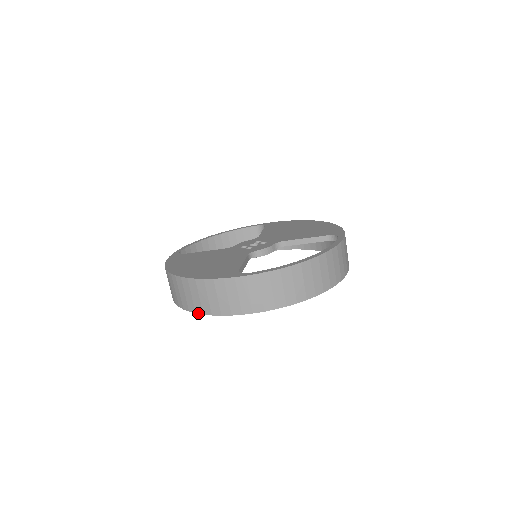
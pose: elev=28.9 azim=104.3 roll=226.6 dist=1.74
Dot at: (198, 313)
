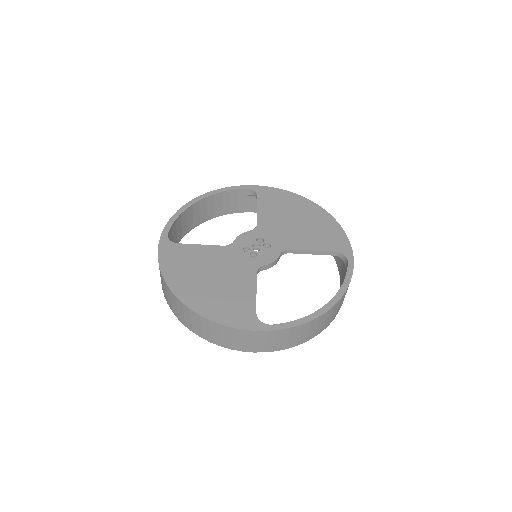
Dot at: occluded
